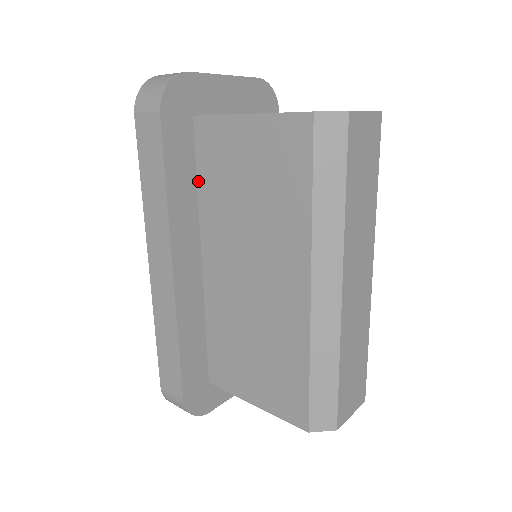
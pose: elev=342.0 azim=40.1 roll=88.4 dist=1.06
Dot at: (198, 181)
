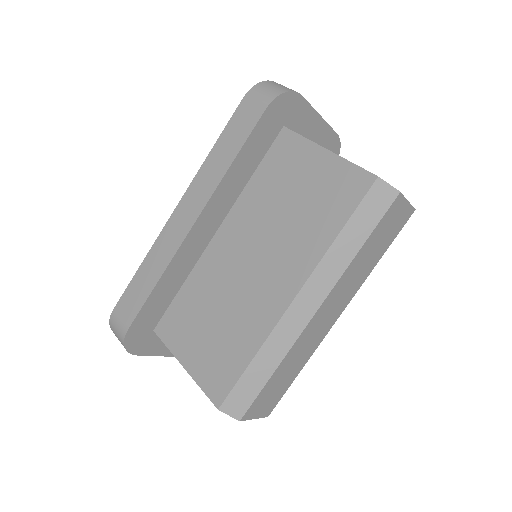
Dot at: (255, 173)
